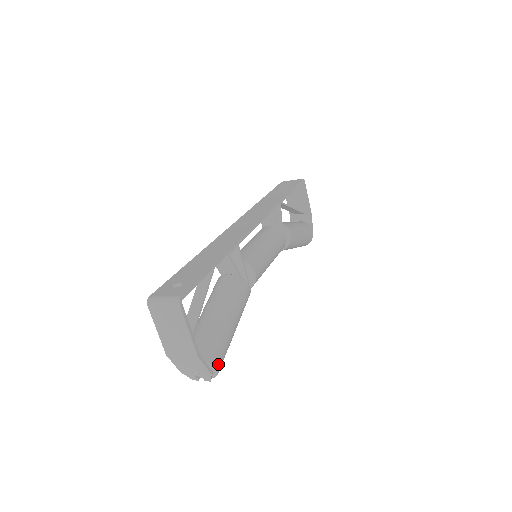
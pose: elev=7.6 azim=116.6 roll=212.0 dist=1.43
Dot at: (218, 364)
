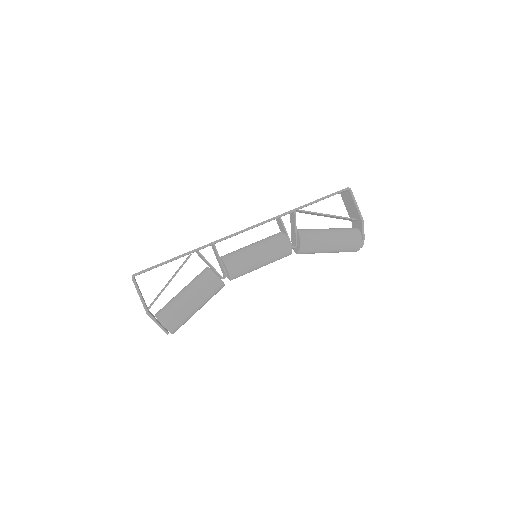
Dot at: (168, 324)
